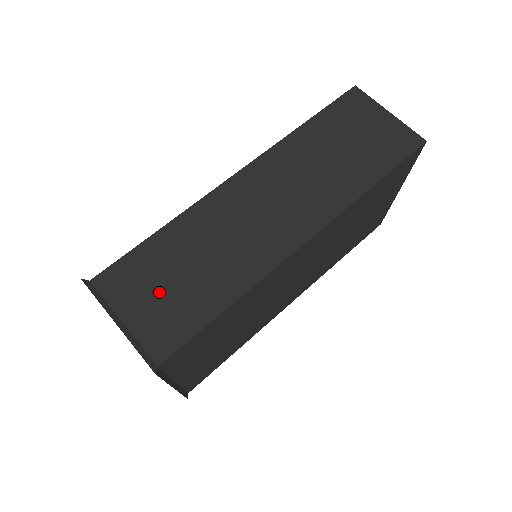
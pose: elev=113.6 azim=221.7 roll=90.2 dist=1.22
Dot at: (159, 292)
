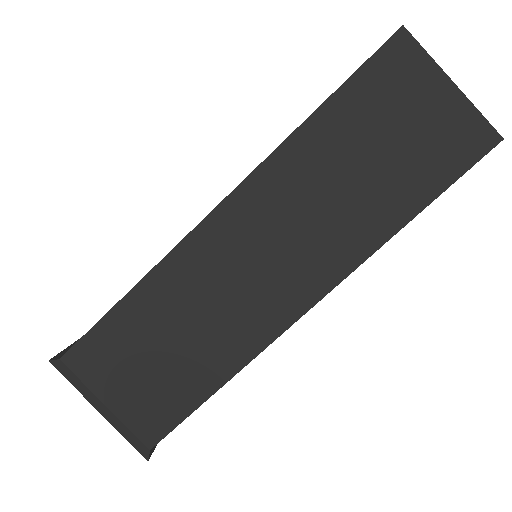
Dot at: (139, 372)
